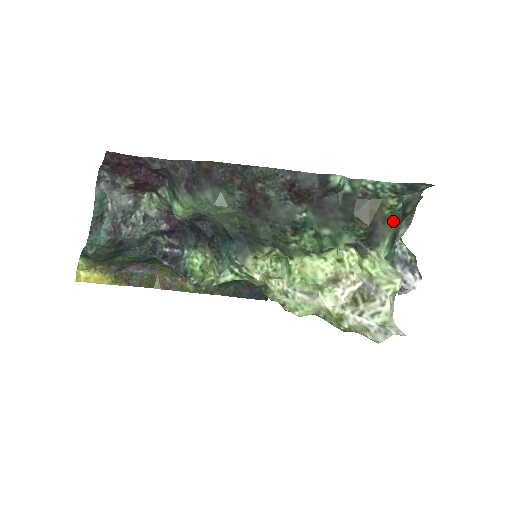
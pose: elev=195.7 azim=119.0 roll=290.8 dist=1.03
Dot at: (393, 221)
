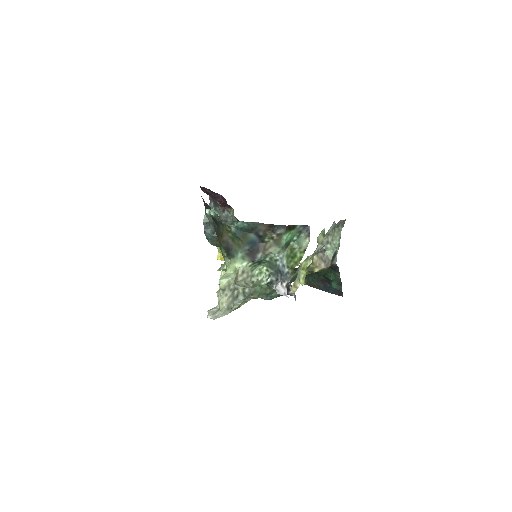
Dot at: (239, 241)
